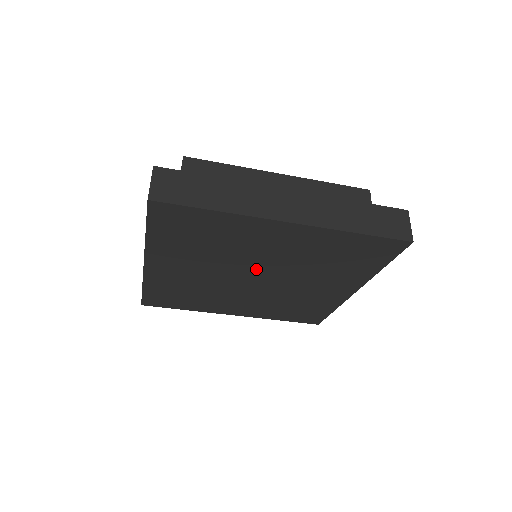
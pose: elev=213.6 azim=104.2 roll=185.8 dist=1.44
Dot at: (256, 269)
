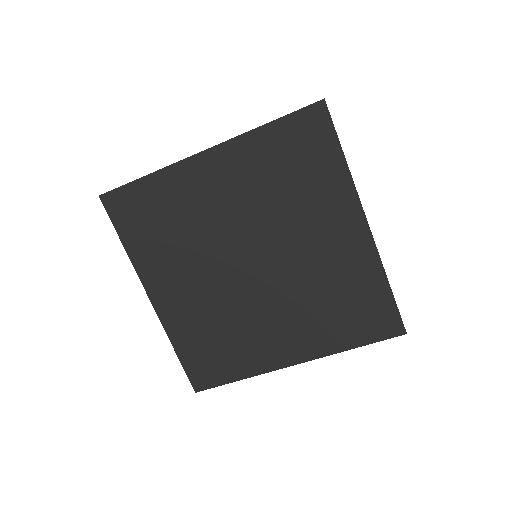
Dot at: (239, 245)
